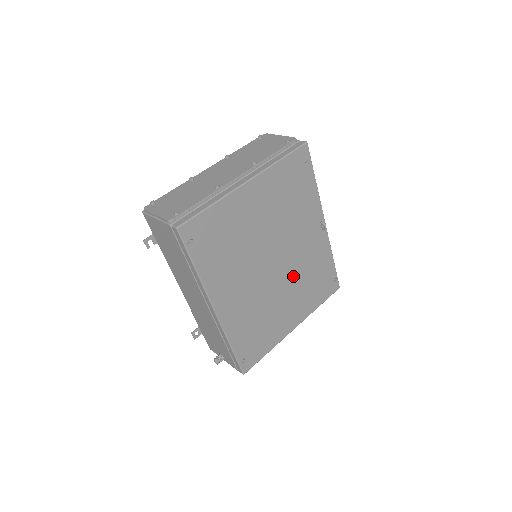
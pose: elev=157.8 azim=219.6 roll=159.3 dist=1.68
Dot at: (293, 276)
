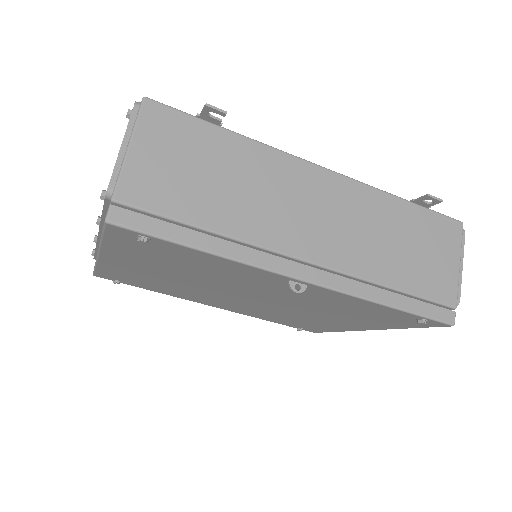
Dot at: (301, 306)
